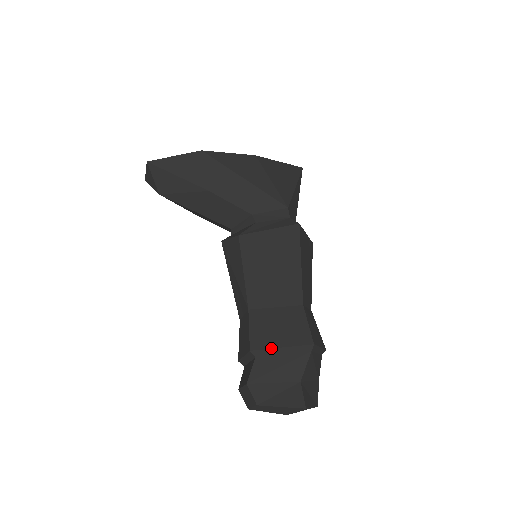
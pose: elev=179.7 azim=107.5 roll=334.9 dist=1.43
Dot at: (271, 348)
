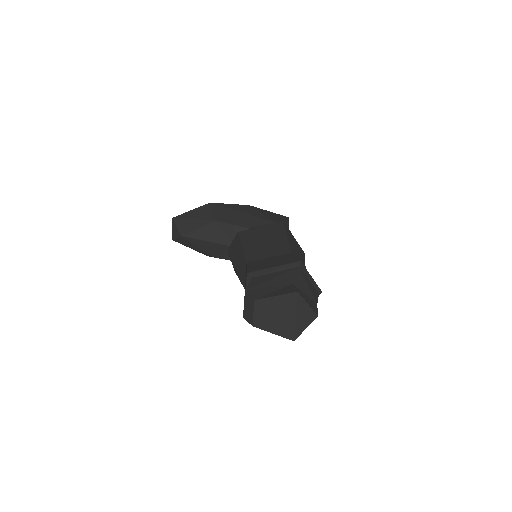
Dot at: (264, 269)
